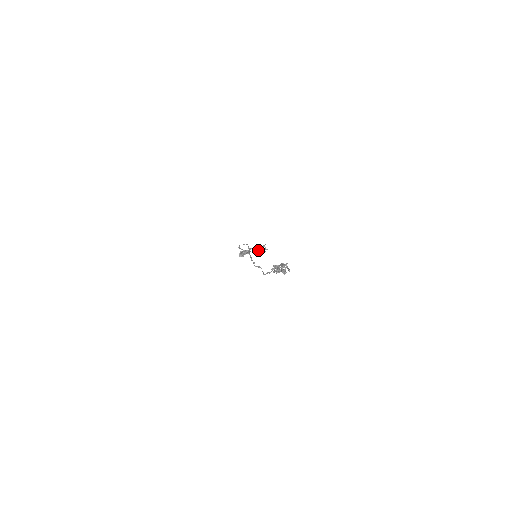
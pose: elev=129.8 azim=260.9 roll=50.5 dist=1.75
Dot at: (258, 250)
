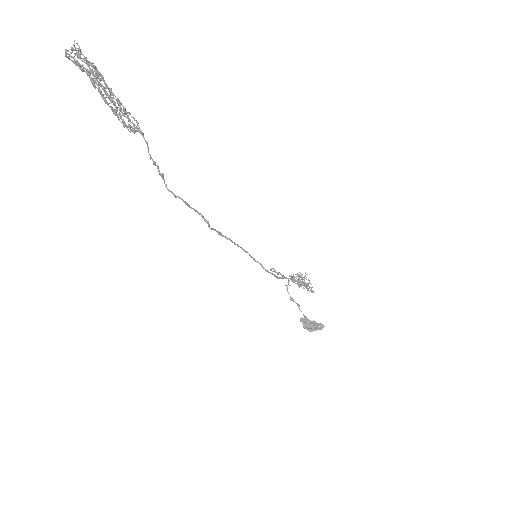
Dot at: (292, 280)
